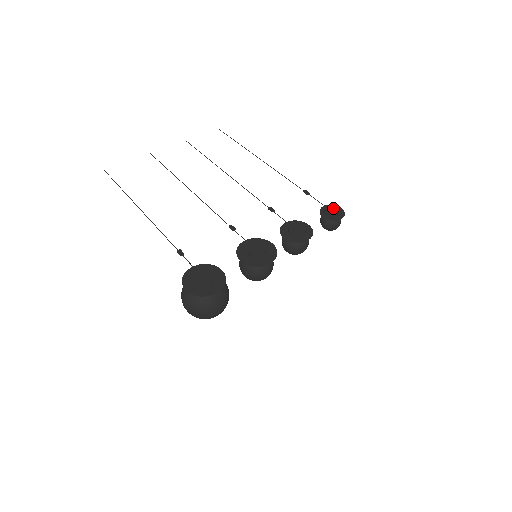
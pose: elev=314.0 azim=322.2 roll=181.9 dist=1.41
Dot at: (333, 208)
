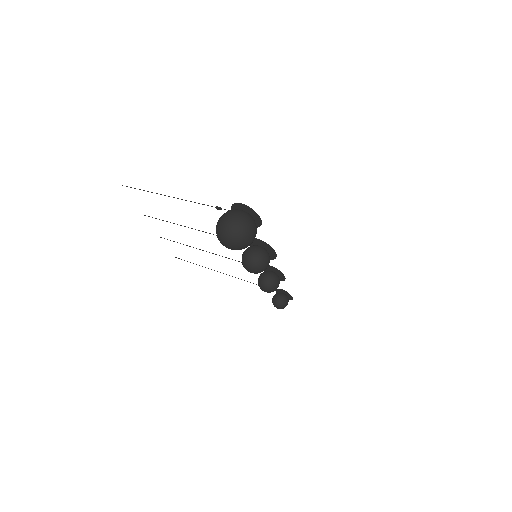
Dot at: occluded
